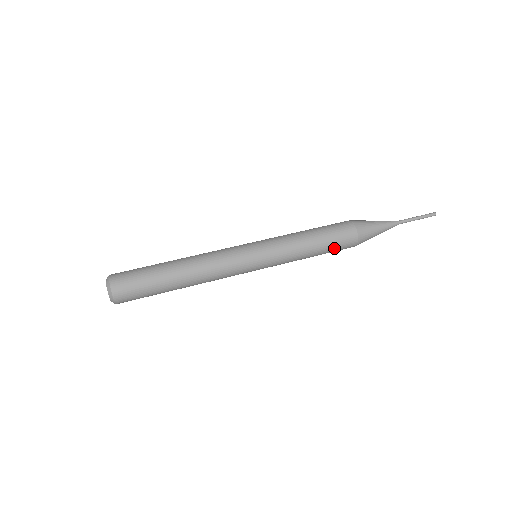
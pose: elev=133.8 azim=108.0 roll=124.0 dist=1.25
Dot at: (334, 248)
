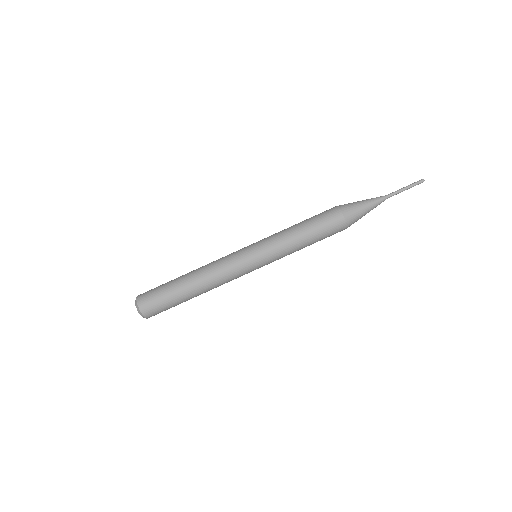
Dot at: occluded
